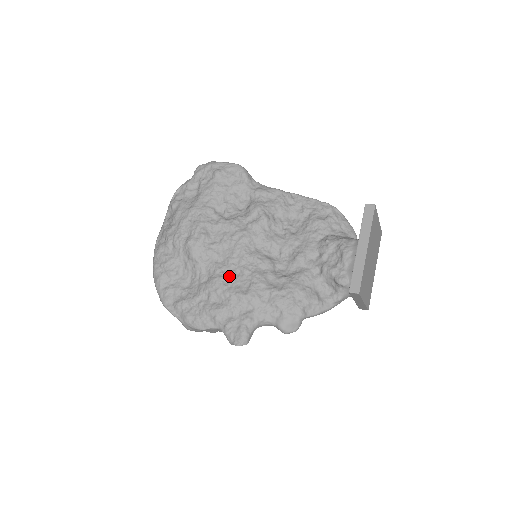
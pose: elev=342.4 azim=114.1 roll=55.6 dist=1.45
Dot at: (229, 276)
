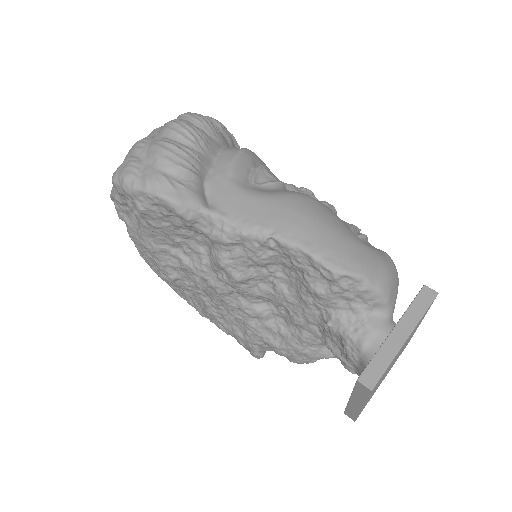
Dot at: (221, 316)
